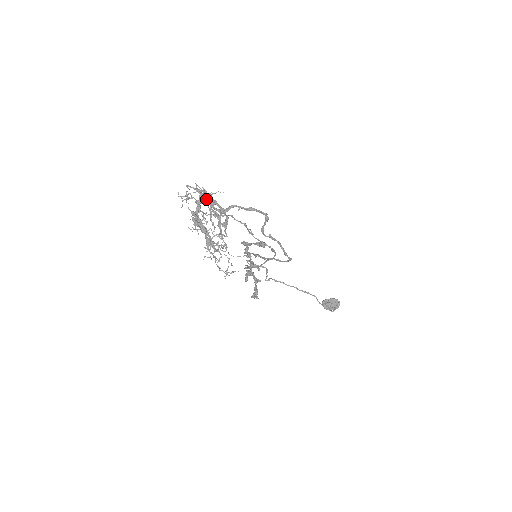
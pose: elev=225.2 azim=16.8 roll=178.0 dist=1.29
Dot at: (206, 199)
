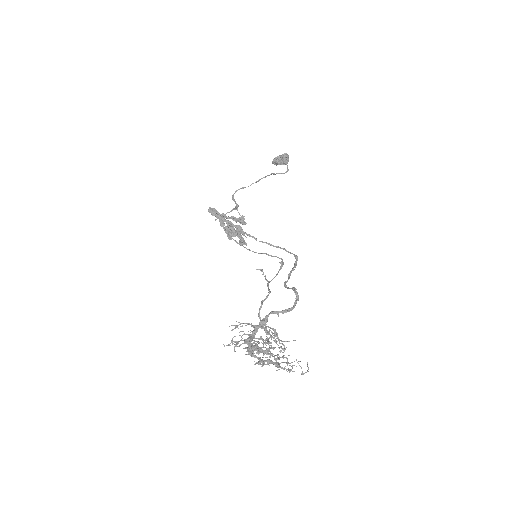
Dot at: occluded
